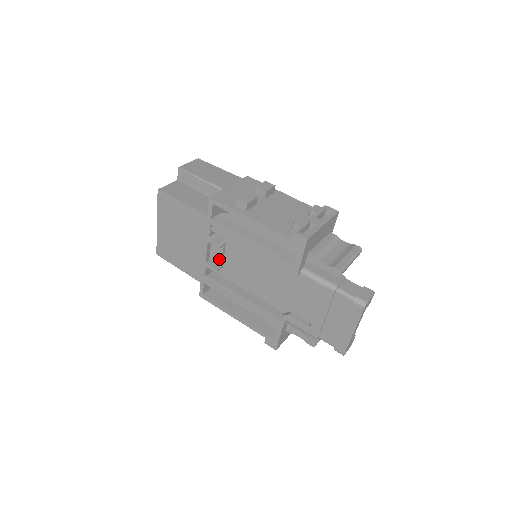
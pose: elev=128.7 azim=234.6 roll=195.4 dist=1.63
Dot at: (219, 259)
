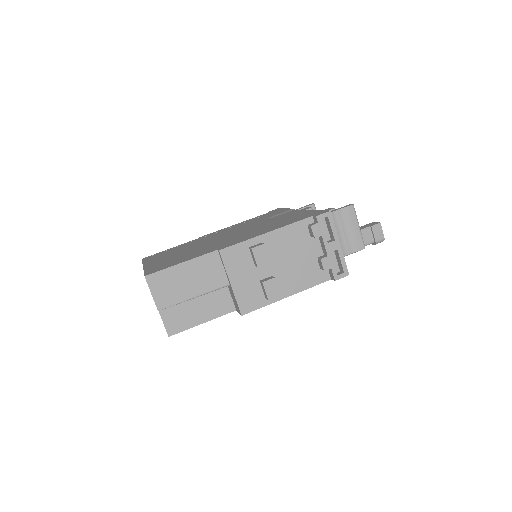
Dot at: occluded
